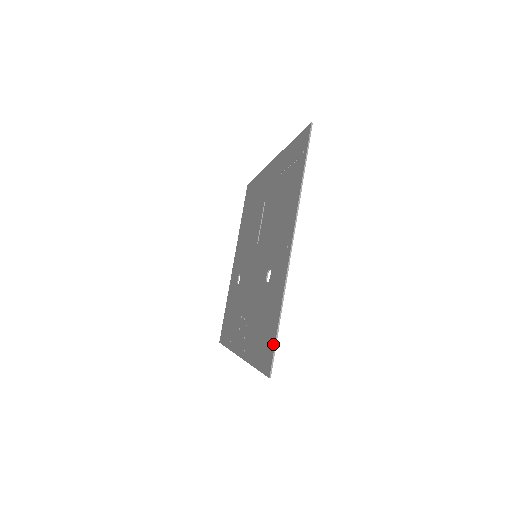
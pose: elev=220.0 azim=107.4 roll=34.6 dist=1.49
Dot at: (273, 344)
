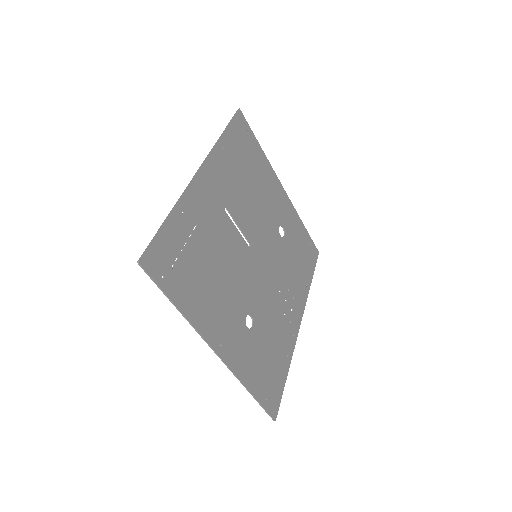
Dot at: (262, 403)
